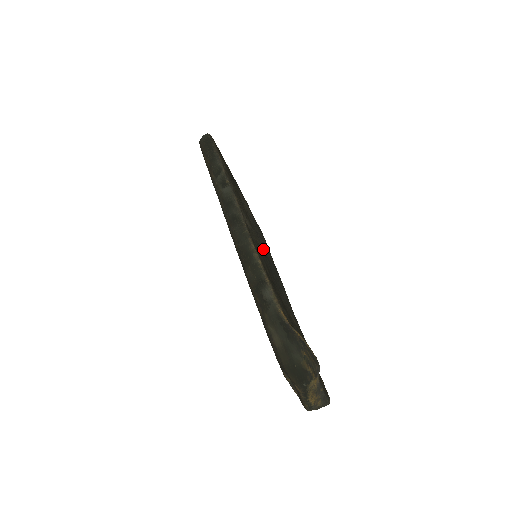
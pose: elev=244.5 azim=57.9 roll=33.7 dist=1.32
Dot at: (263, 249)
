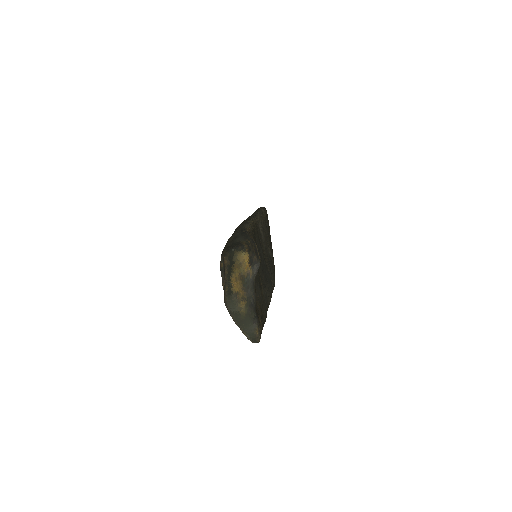
Dot at: (266, 260)
